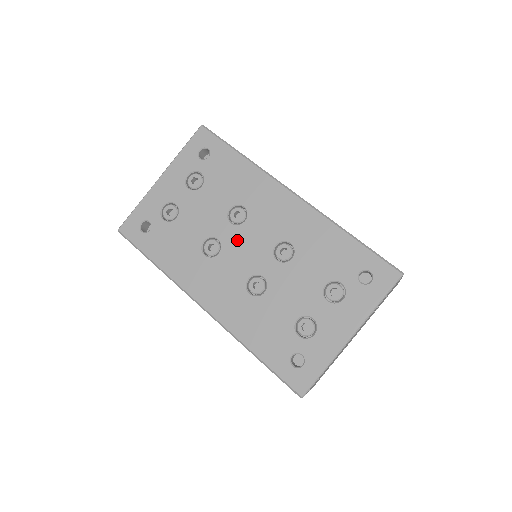
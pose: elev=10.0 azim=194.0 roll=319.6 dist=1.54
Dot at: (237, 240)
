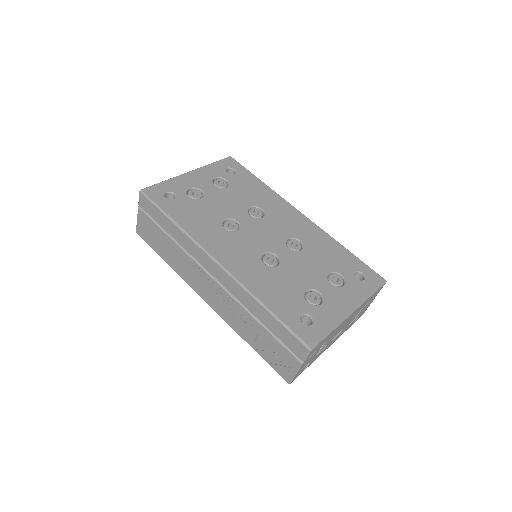
Dot at: (255, 227)
